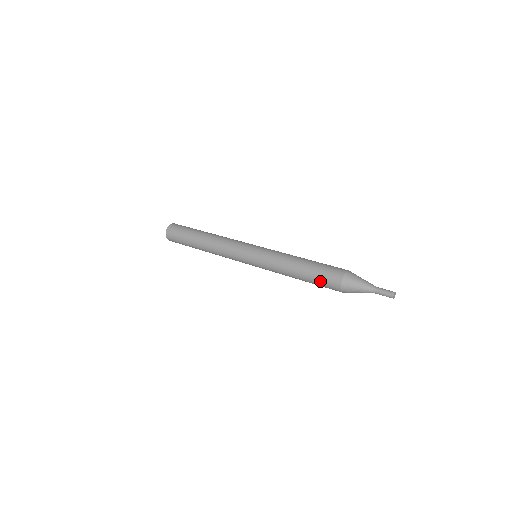
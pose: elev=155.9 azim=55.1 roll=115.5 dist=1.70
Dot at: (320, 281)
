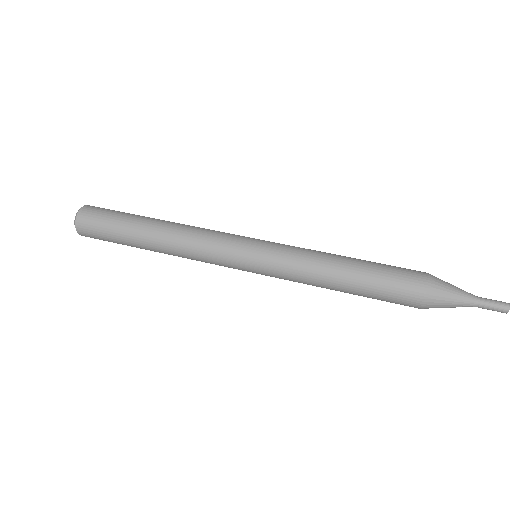
Dot at: (387, 288)
